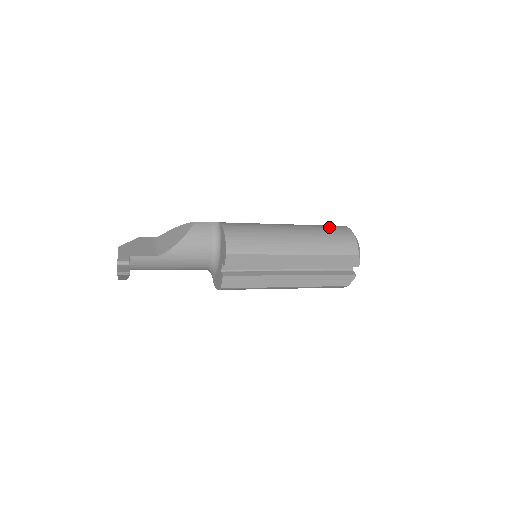
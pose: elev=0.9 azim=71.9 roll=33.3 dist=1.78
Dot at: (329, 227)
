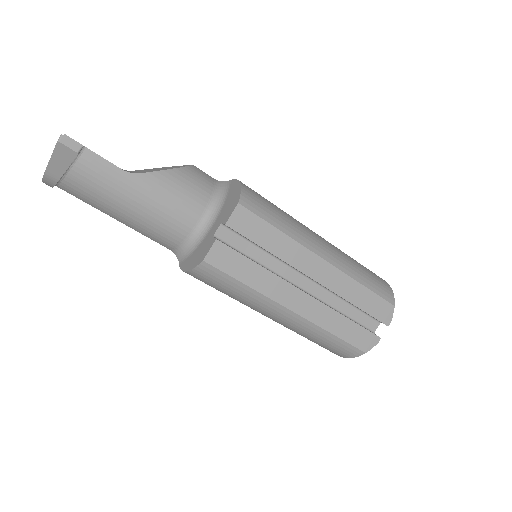
Dot at: occluded
